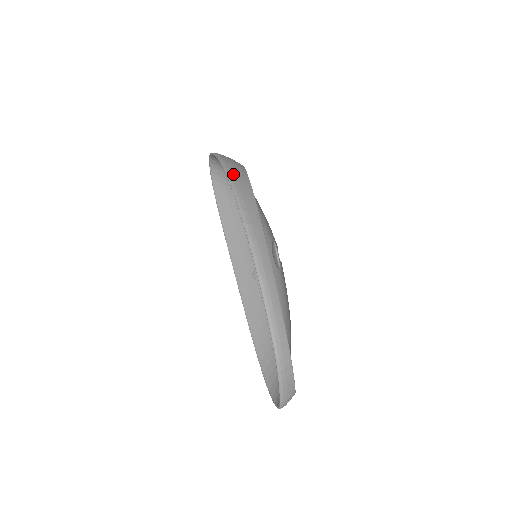
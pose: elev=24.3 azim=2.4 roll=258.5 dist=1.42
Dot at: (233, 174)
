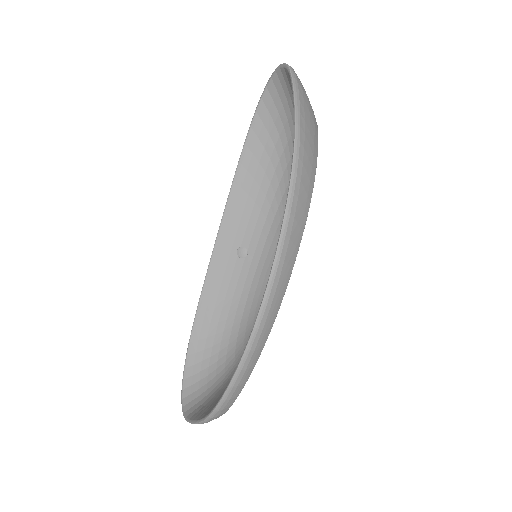
Dot at: (300, 177)
